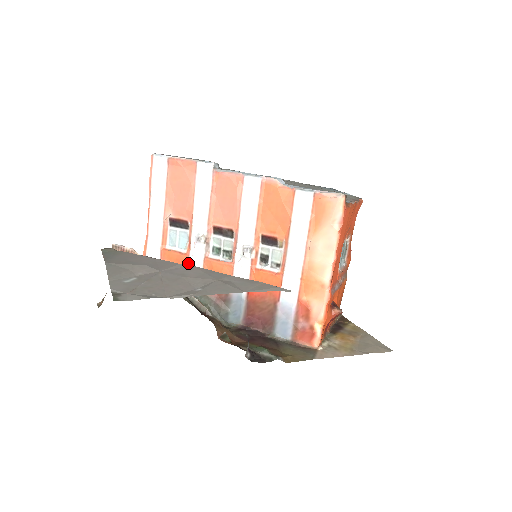
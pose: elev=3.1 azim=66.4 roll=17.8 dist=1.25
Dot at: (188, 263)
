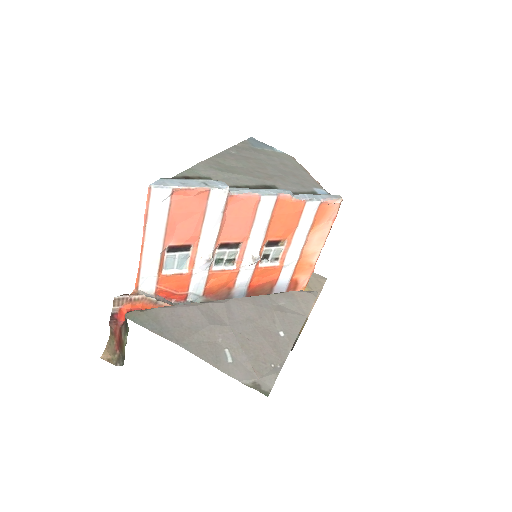
Dot at: (190, 281)
